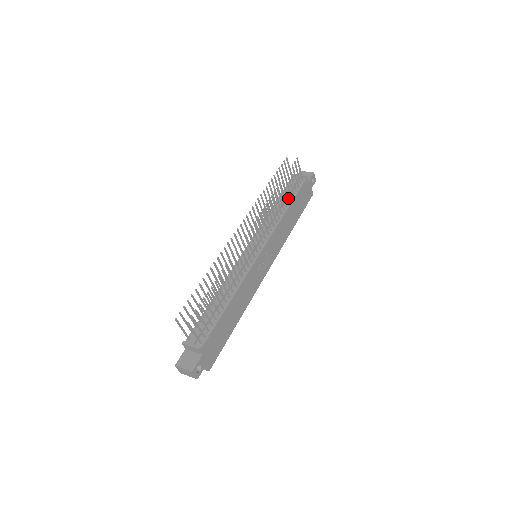
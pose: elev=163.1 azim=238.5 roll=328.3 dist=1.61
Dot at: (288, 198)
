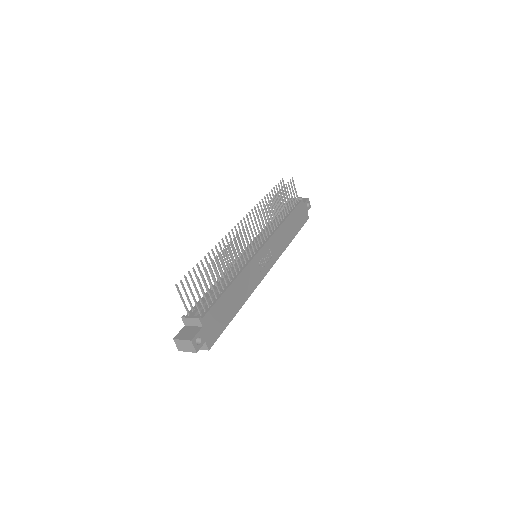
Dot at: (285, 211)
